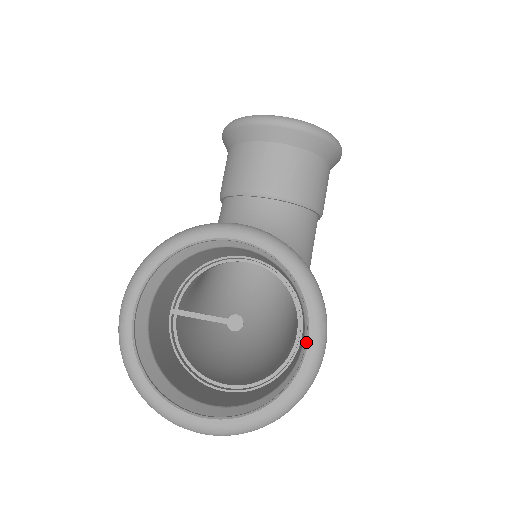
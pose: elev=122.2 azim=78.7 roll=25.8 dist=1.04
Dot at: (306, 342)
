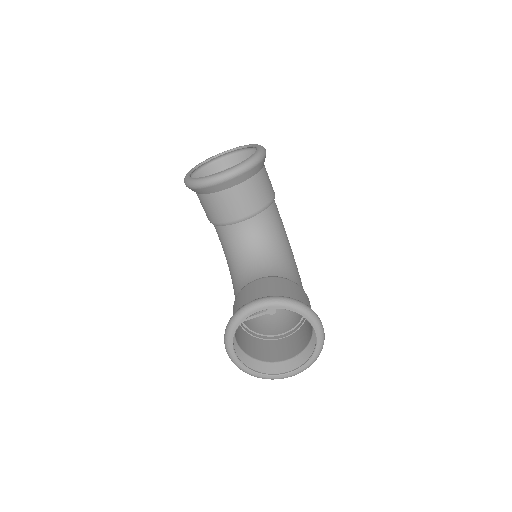
Dot at: (314, 331)
